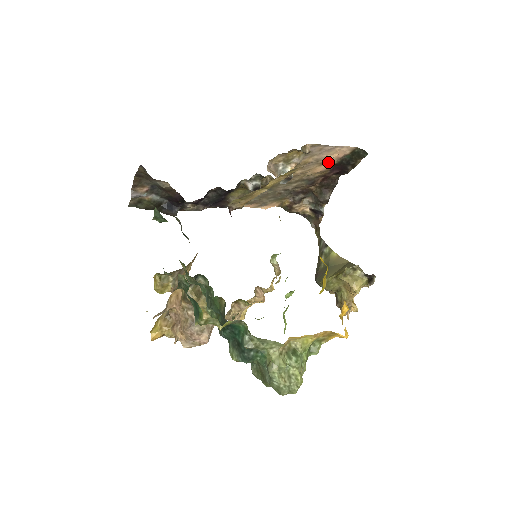
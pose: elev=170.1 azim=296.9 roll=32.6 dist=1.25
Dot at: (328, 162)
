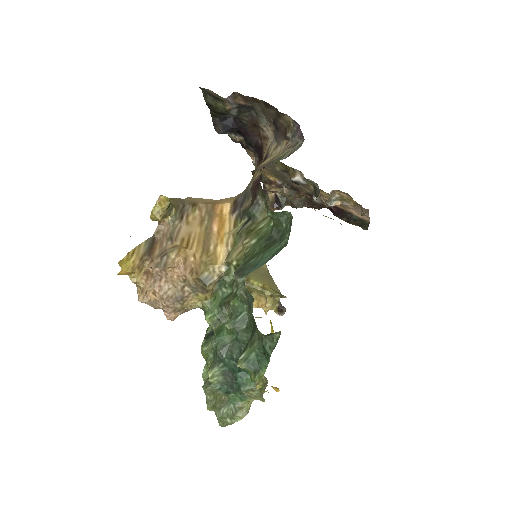
Dot at: (344, 208)
